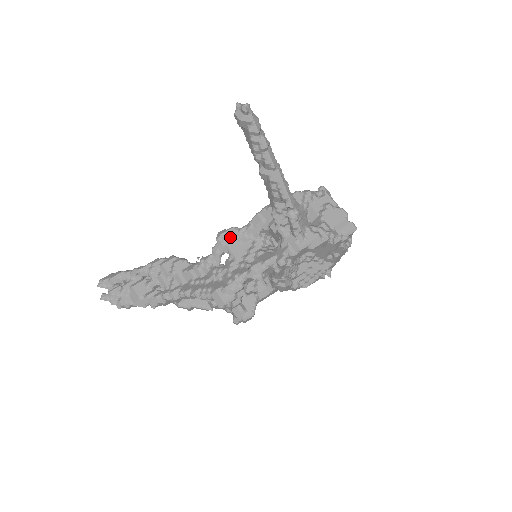
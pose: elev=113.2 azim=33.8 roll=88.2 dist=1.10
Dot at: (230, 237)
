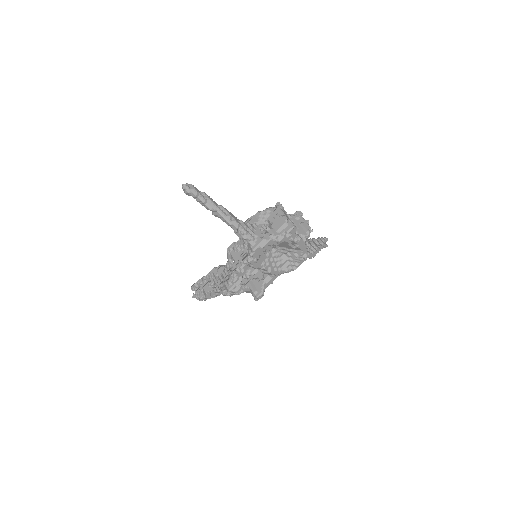
Dot at: (232, 249)
